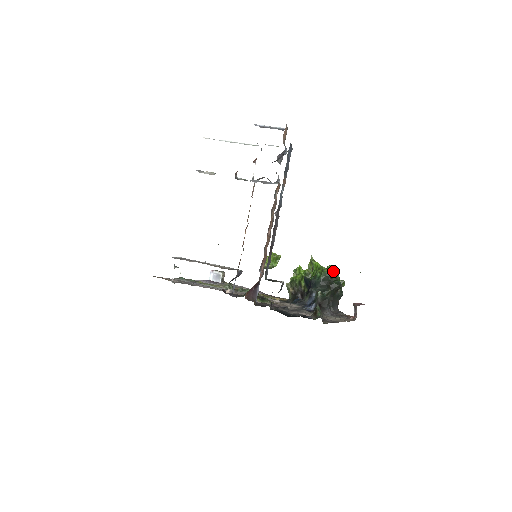
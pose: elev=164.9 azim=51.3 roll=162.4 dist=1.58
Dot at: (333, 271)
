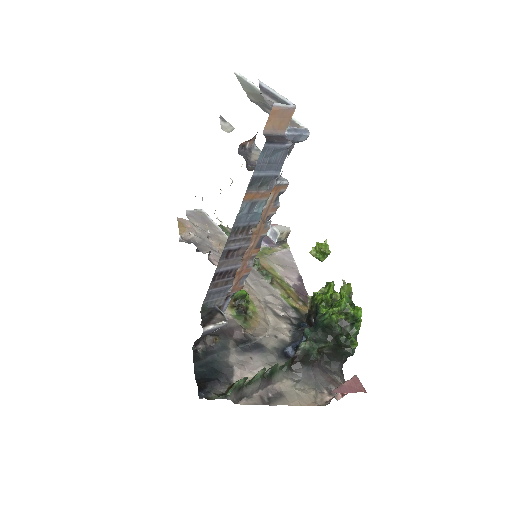
Dot at: (357, 318)
